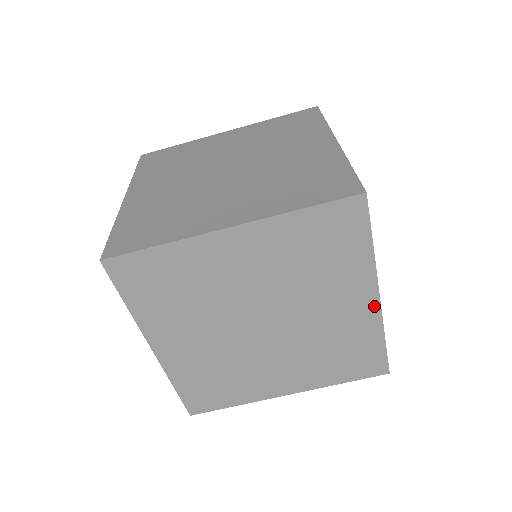
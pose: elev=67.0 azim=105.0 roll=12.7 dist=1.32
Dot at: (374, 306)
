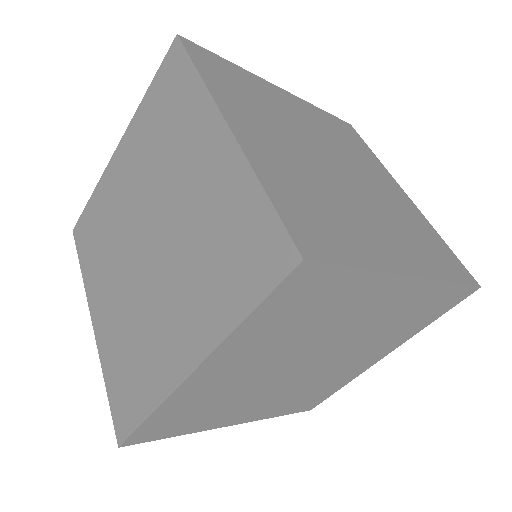
Dot at: (415, 284)
